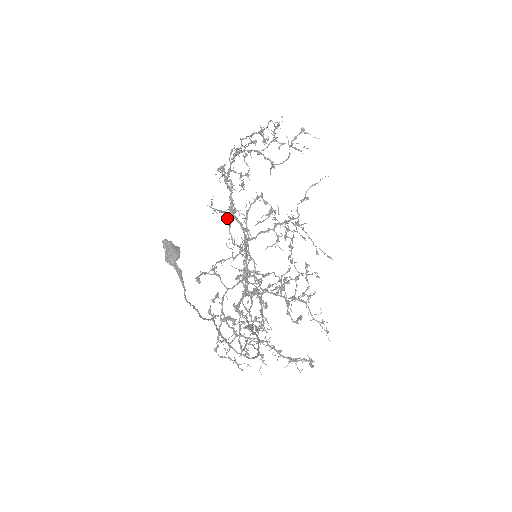
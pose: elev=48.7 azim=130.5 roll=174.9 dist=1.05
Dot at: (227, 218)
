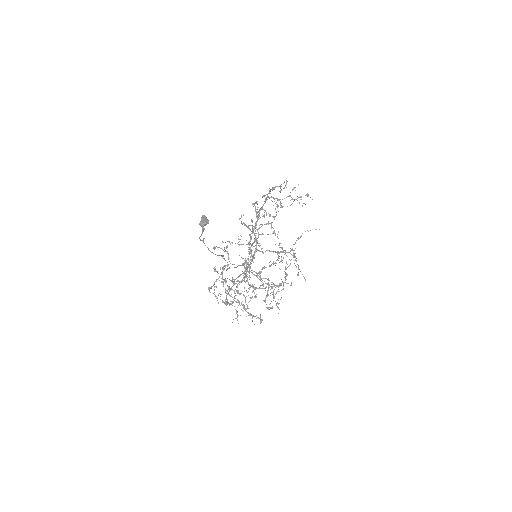
Dot at: (250, 234)
